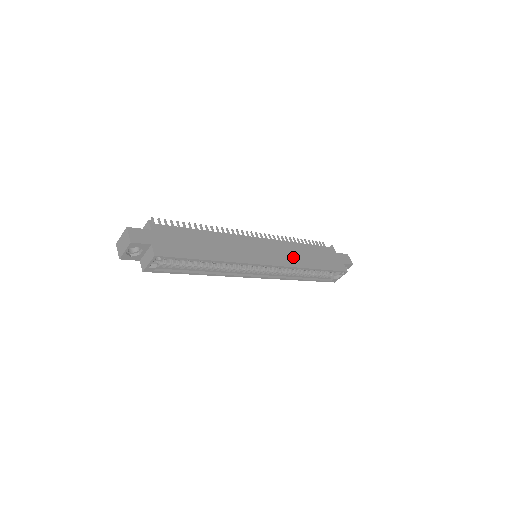
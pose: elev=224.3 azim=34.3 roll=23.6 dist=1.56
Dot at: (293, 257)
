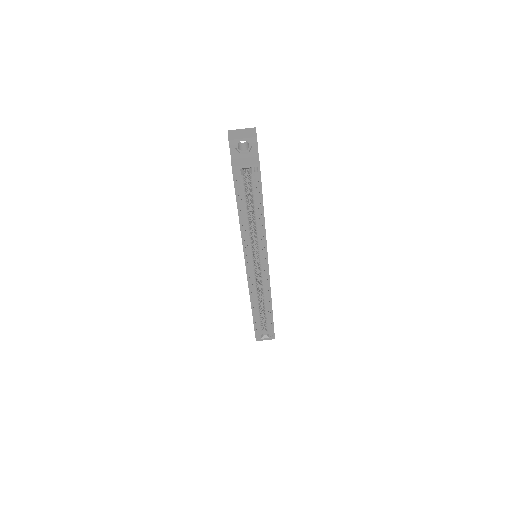
Dot at: occluded
